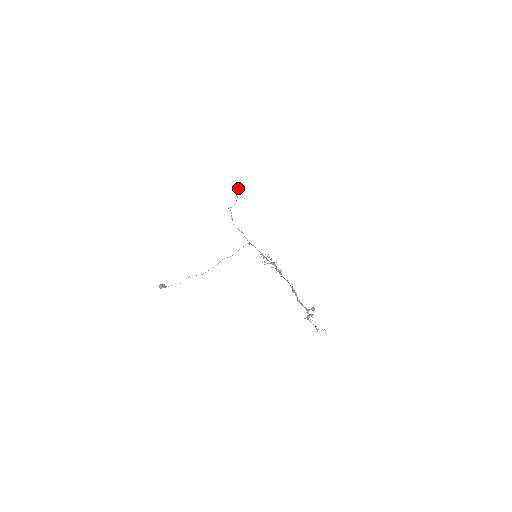
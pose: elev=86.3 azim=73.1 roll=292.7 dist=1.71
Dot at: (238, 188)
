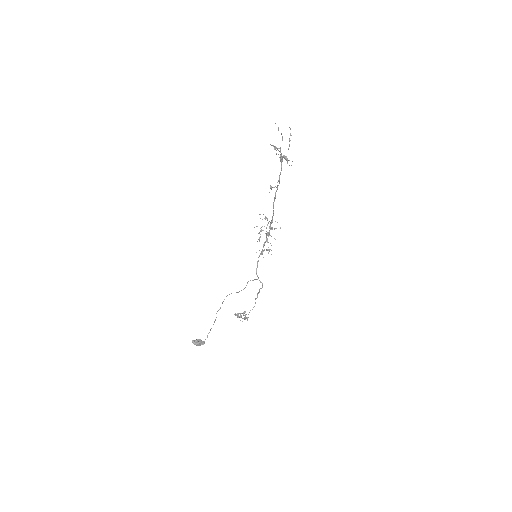
Dot at: (238, 313)
